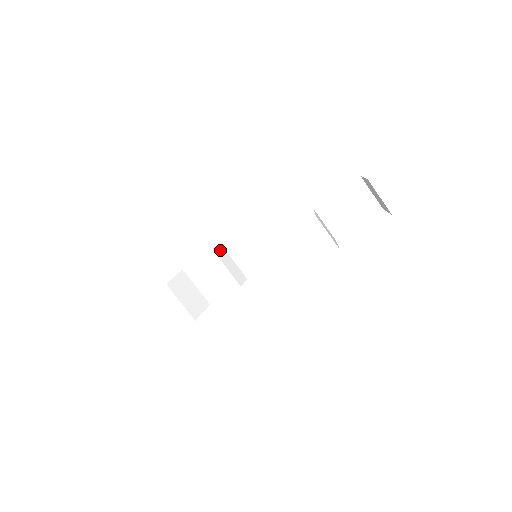
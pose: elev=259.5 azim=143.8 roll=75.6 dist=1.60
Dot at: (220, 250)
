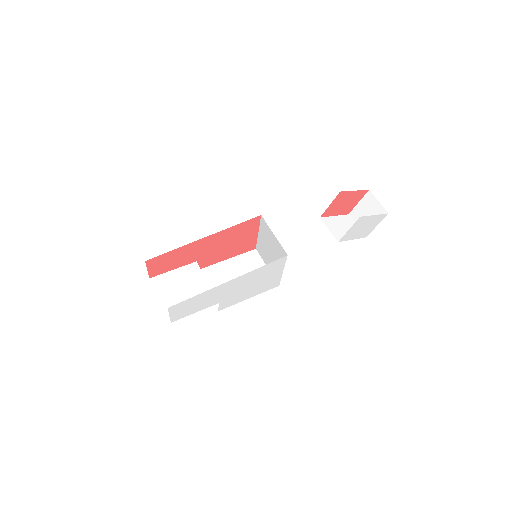
Dot at: occluded
